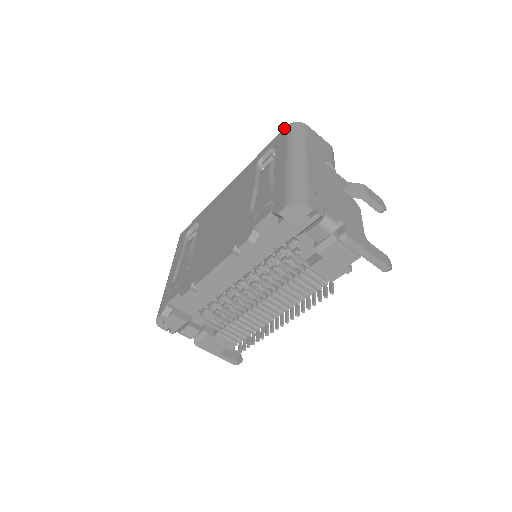
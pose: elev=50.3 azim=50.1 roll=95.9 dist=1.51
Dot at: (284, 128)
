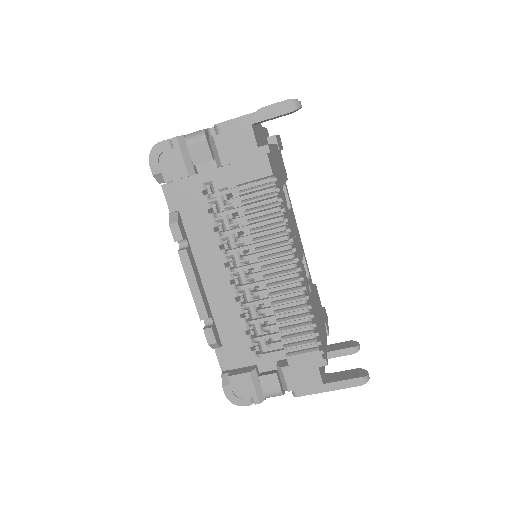
Dot at: occluded
